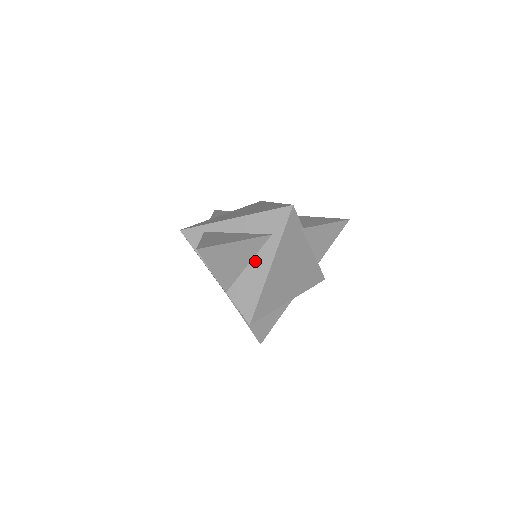
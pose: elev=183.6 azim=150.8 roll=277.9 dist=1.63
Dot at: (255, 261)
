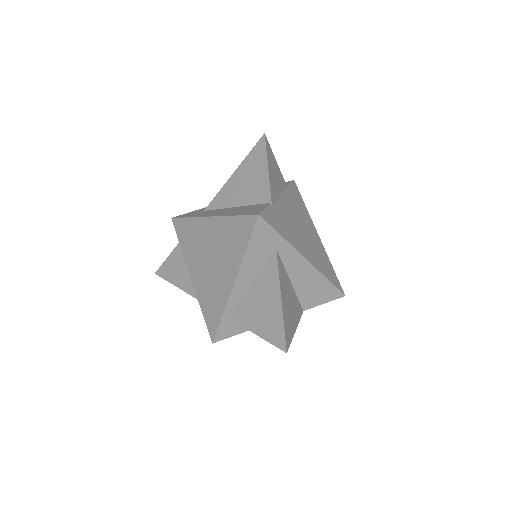
Dot at: (292, 275)
